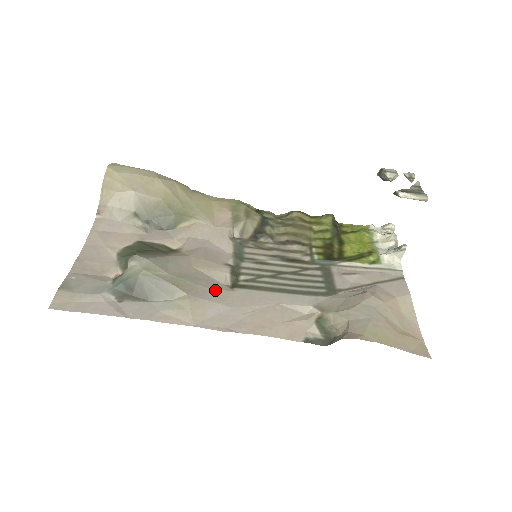
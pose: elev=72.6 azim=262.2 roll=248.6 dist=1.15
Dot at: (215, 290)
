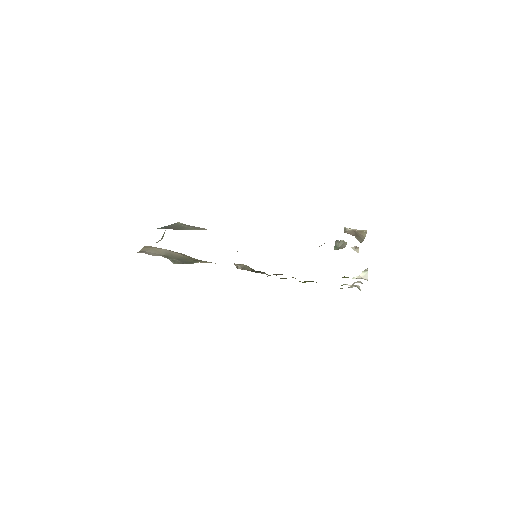
Dot at: occluded
